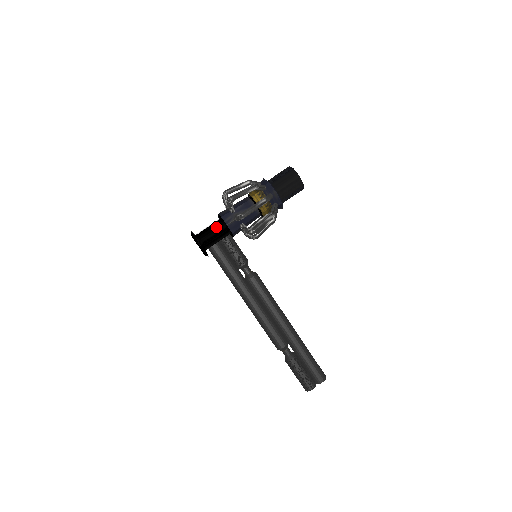
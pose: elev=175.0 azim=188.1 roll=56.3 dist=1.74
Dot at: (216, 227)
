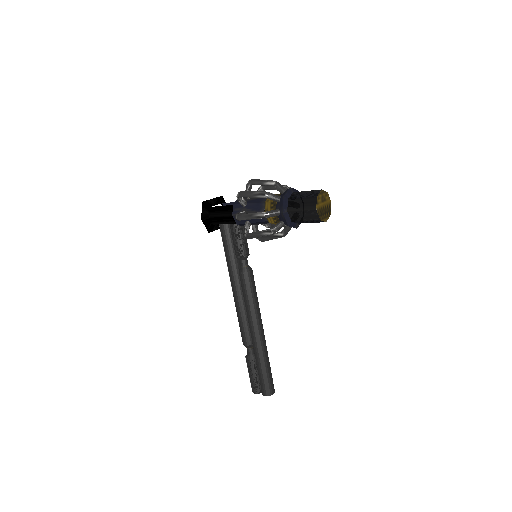
Dot at: (225, 210)
